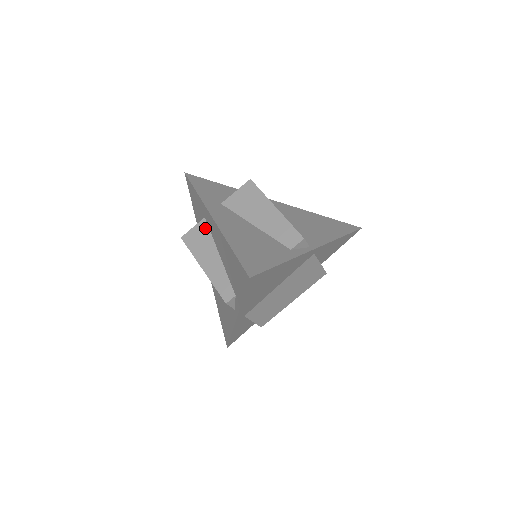
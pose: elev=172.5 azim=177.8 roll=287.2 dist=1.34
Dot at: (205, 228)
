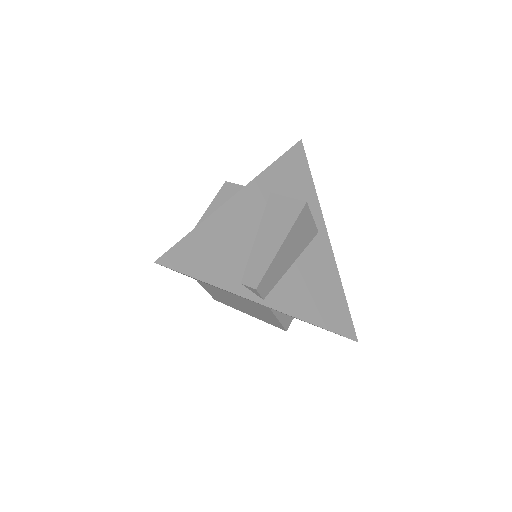
Dot at: occluded
